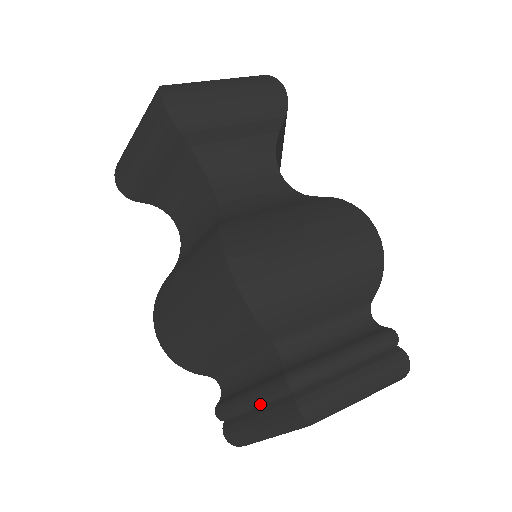
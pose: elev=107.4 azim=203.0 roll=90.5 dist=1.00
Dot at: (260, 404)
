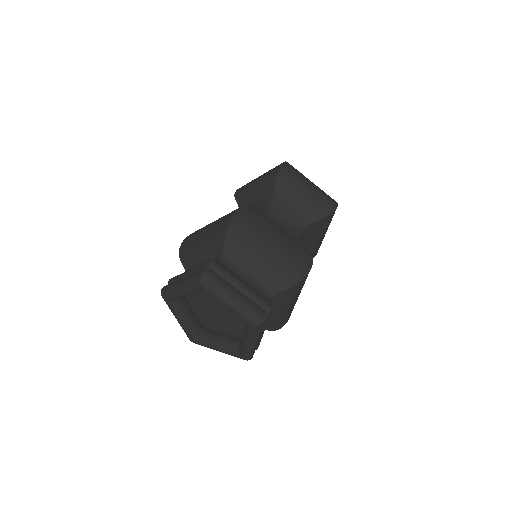
Dot at: (192, 273)
